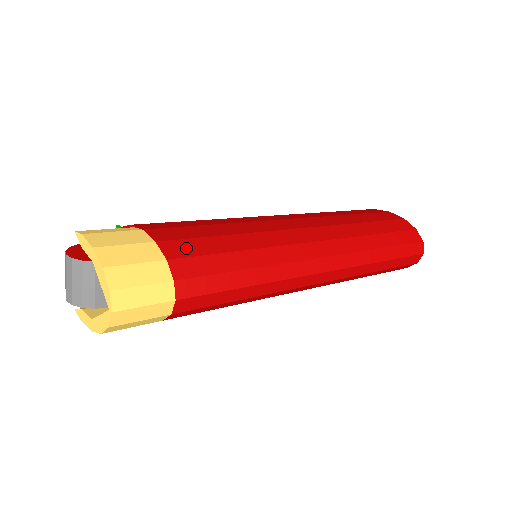
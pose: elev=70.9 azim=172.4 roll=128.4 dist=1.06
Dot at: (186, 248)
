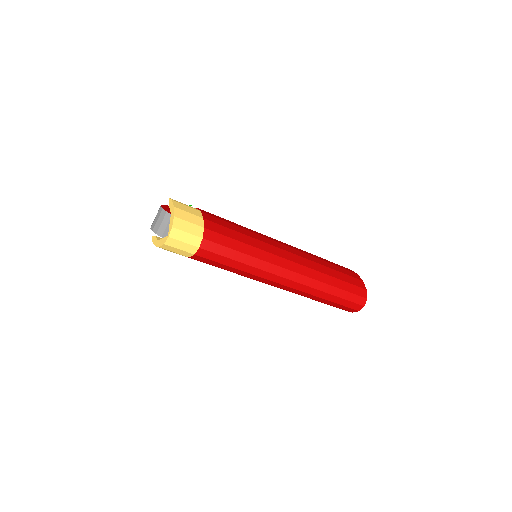
Dot at: (216, 228)
